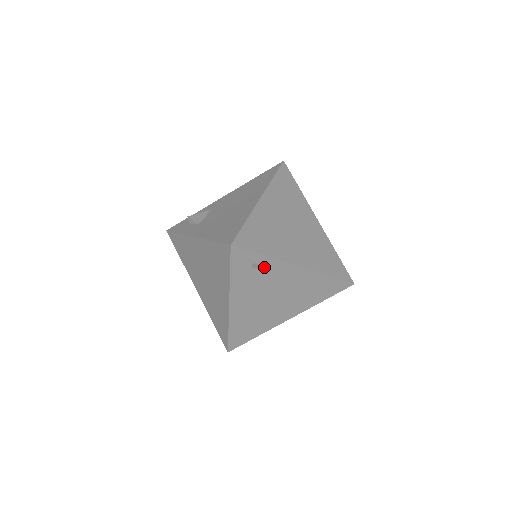
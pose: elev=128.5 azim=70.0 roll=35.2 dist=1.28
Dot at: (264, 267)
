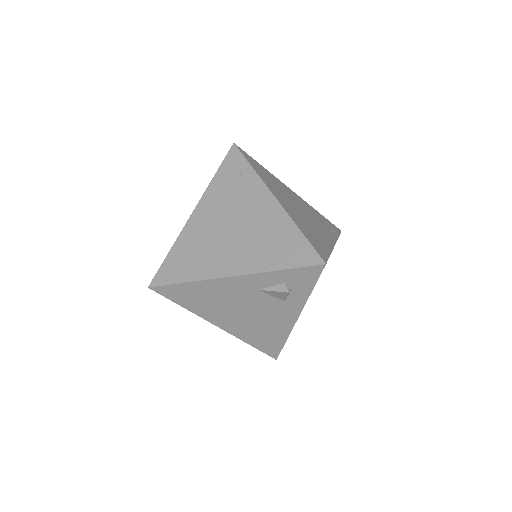
Dot at: (245, 181)
